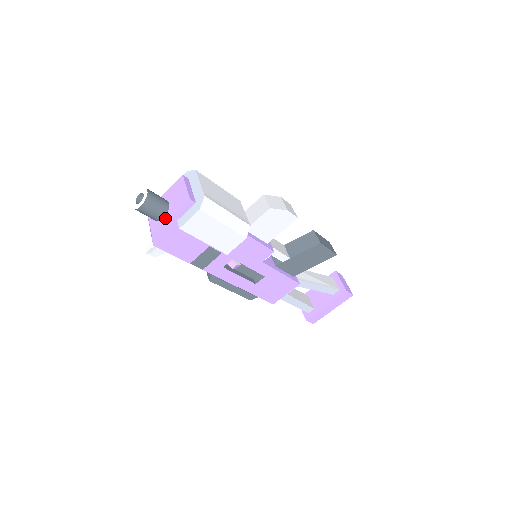
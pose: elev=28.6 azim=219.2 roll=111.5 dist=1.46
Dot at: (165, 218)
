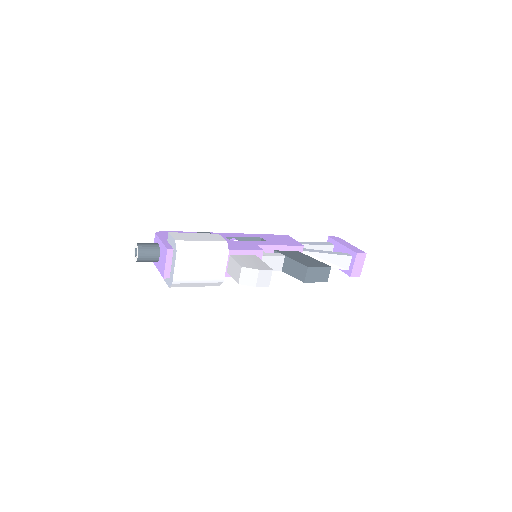
Dot at: (156, 263)
